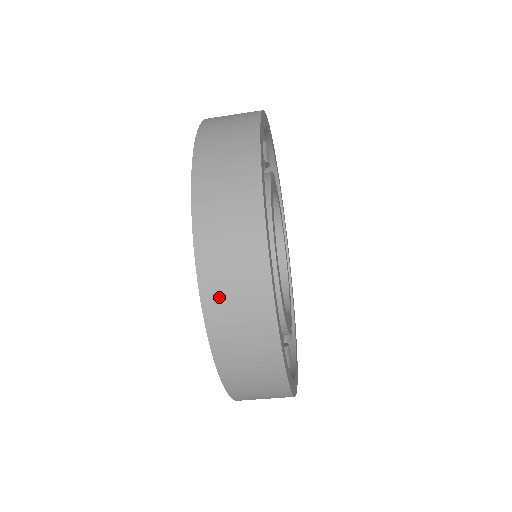
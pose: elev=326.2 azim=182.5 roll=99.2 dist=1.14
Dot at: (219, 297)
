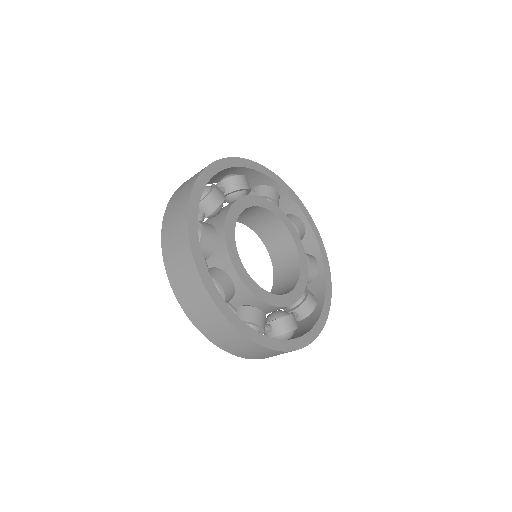
Dot at: (168, 230)
